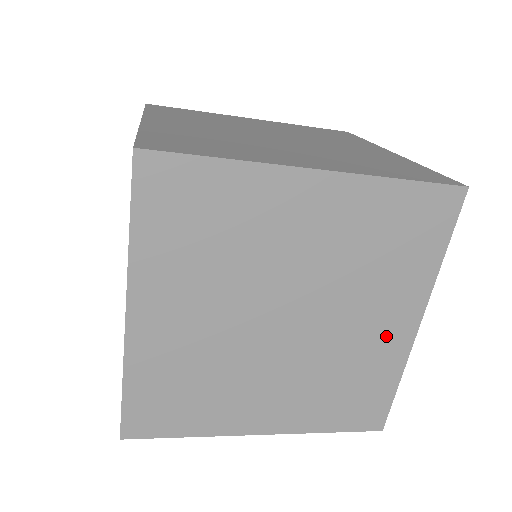
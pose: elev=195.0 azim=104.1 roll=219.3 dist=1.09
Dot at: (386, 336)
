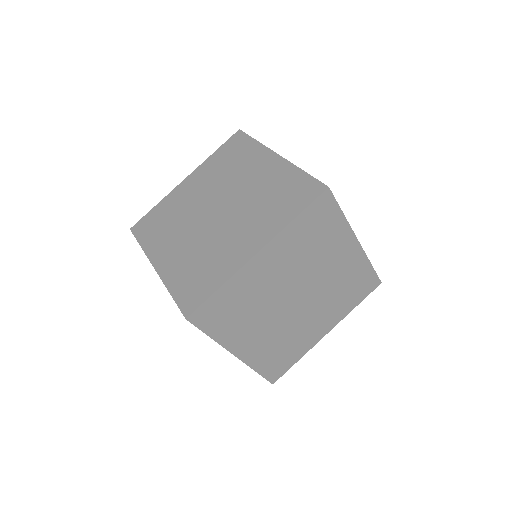
Dot at: (315, 331)
